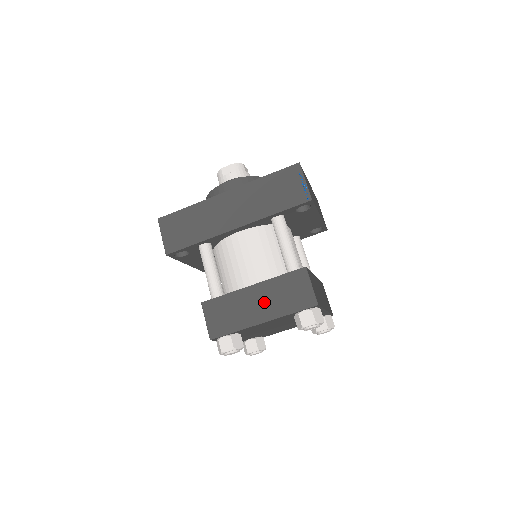
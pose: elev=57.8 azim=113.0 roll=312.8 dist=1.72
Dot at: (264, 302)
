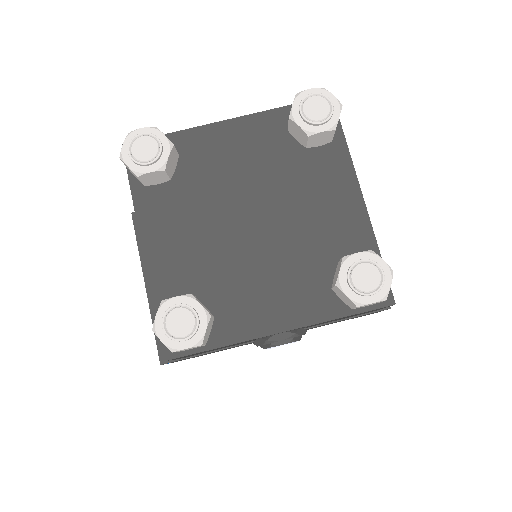
Dot at: occluded
